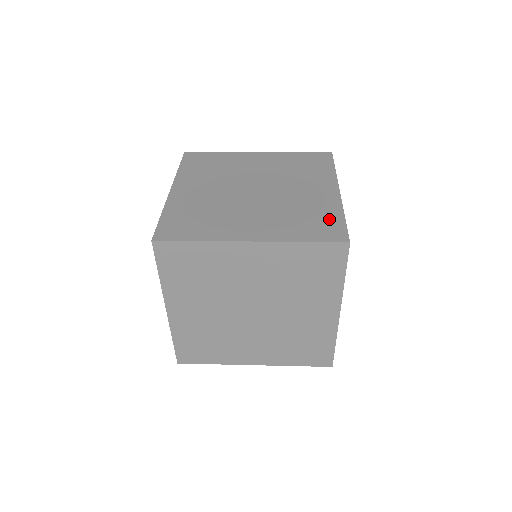
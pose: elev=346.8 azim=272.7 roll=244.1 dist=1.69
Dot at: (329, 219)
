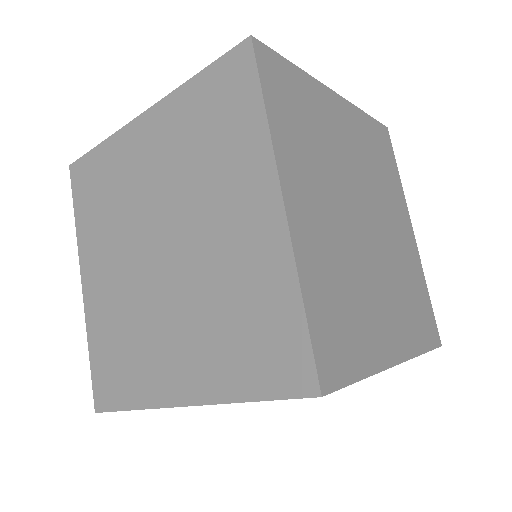
Dot at: (424, 299)
